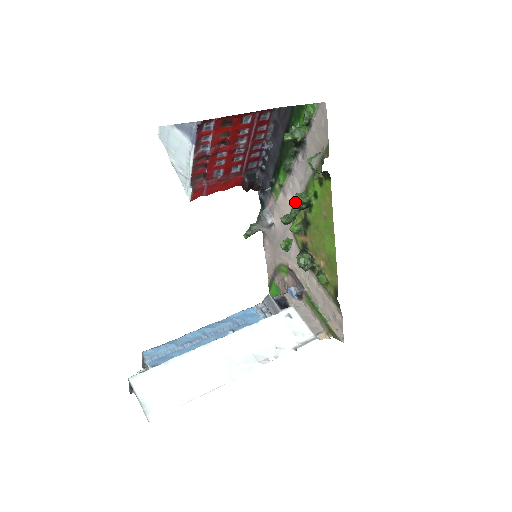
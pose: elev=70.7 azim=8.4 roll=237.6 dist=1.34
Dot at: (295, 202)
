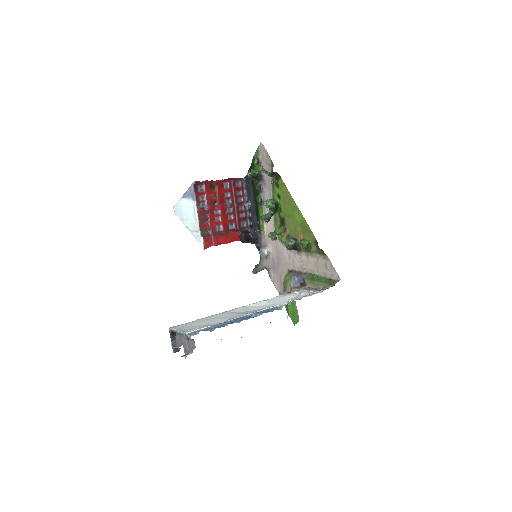
Dot at: (267, 204)
